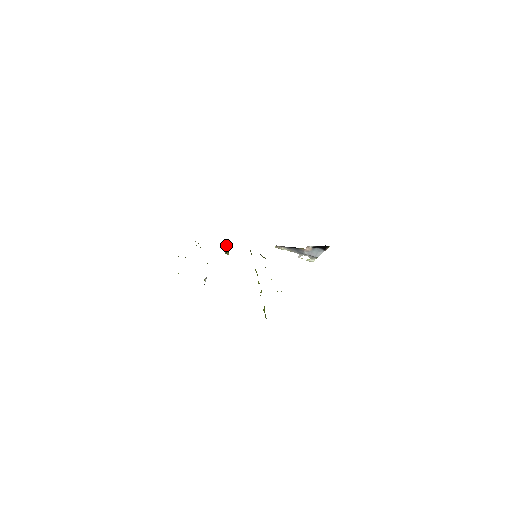
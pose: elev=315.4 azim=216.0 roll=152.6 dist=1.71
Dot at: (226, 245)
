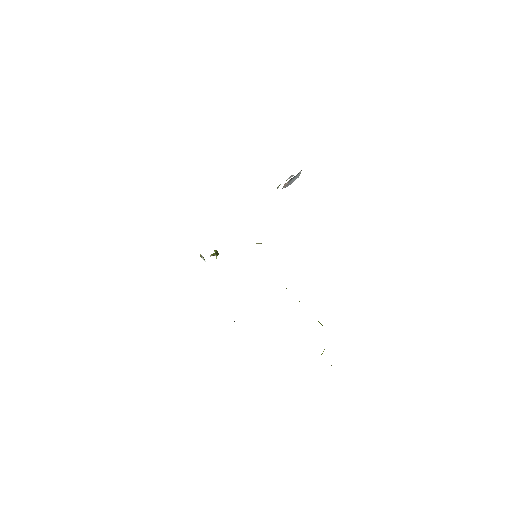
Dot at: occluded
